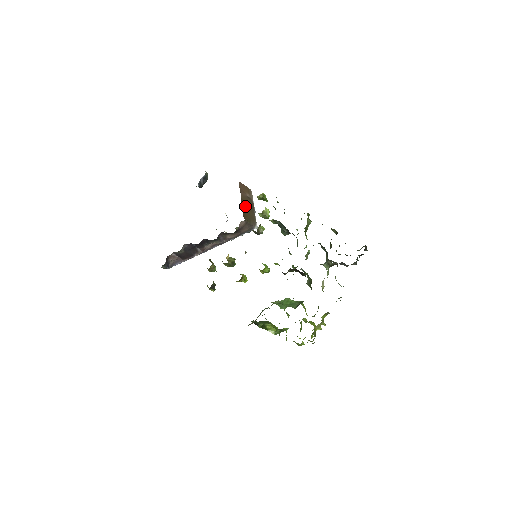
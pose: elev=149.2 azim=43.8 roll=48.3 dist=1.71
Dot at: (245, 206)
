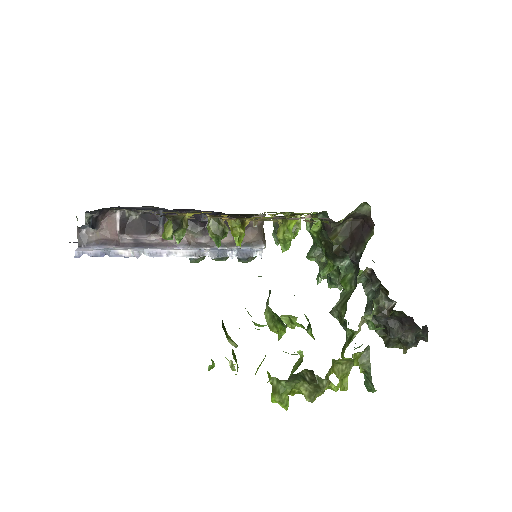
Dot at: occluded
